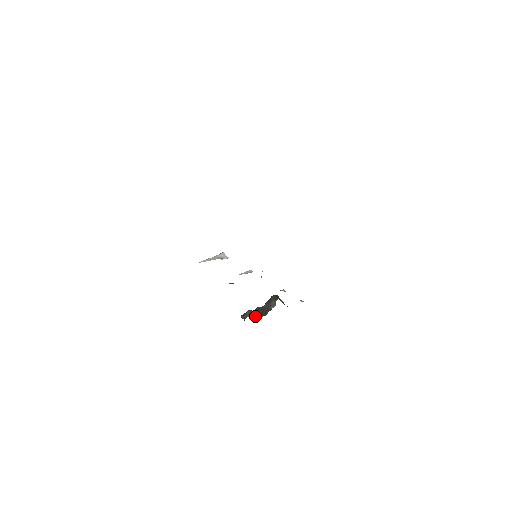
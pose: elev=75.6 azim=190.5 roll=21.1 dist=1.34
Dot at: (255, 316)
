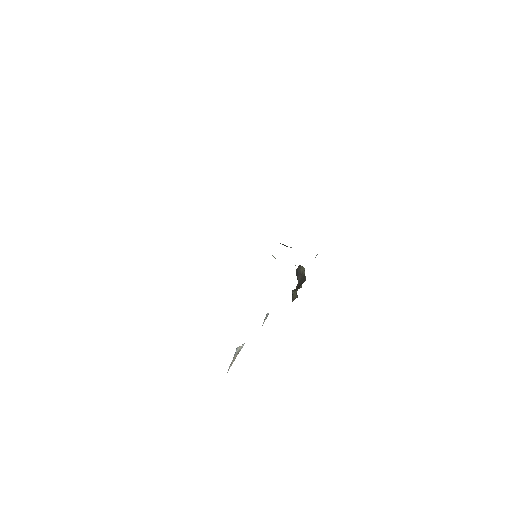
Dot at: (300, 287)
